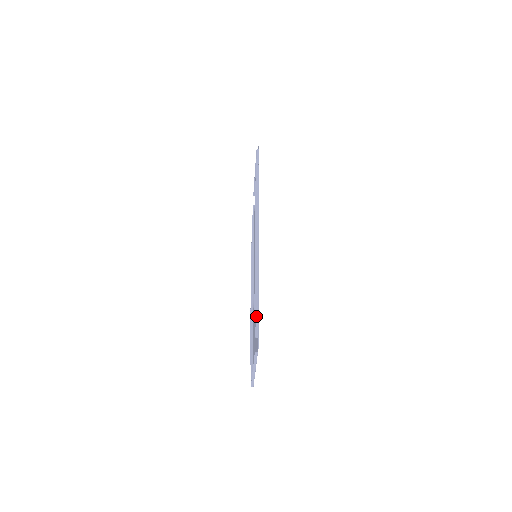
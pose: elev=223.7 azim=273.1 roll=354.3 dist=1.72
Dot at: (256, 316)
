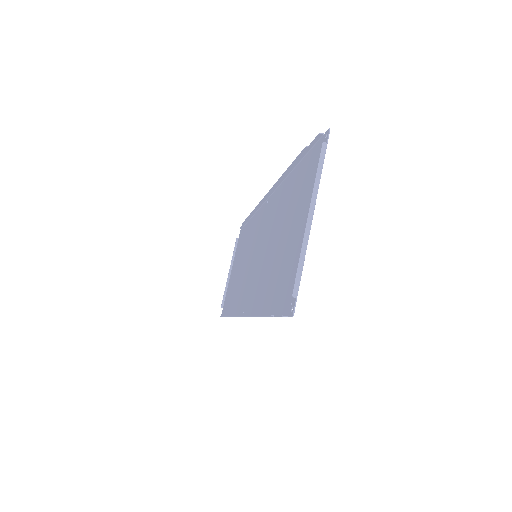
Dot at: (308, 148)
